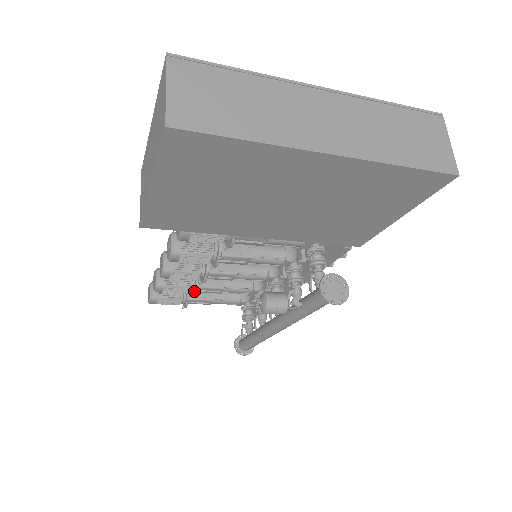
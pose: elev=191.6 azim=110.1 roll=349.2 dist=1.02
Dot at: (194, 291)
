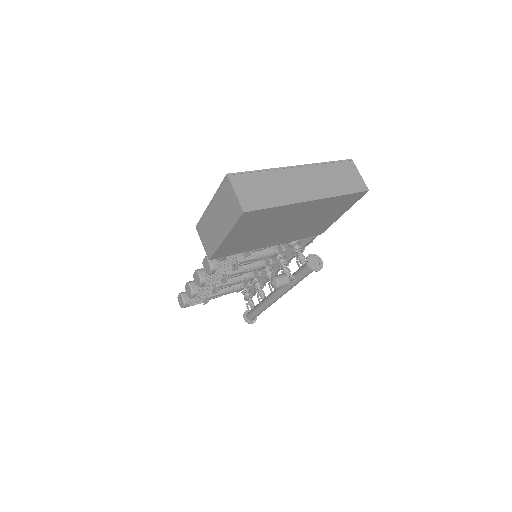
Dot at: (216, 290)
